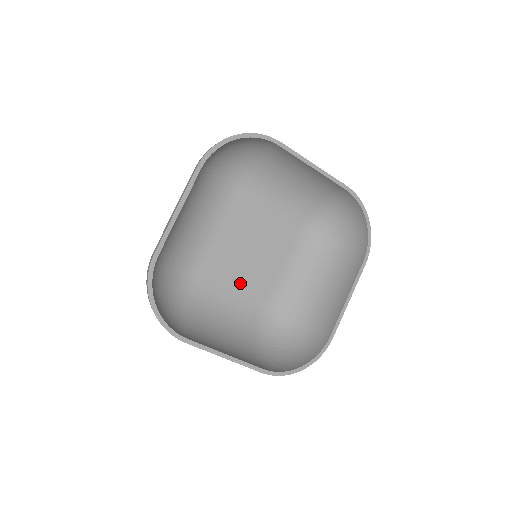
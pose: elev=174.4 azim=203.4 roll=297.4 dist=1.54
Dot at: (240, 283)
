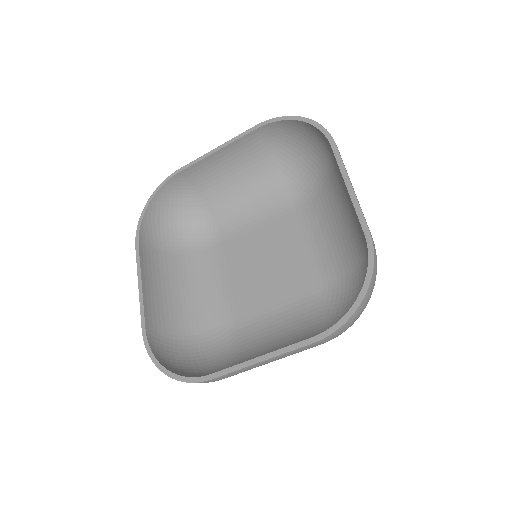
Dot at: (239, 282)
